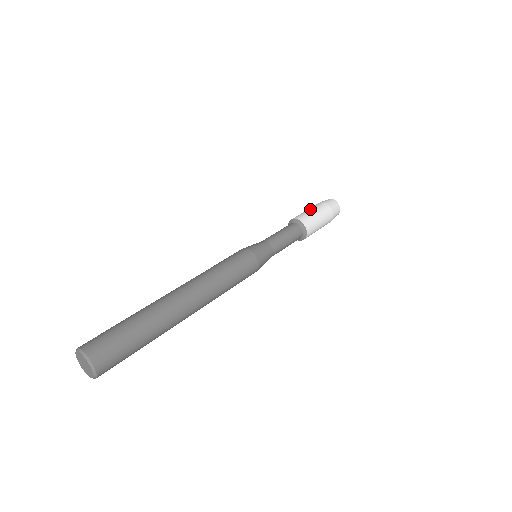
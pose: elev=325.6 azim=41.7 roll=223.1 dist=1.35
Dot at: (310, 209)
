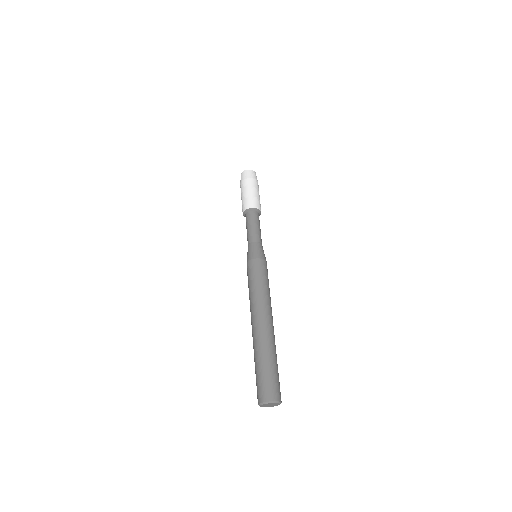
Dot at: (255, 191)
